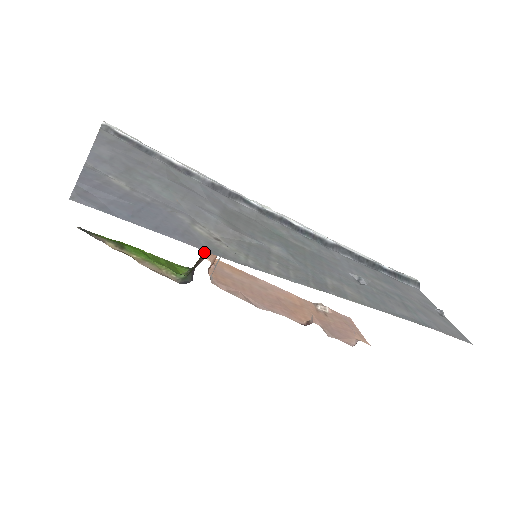
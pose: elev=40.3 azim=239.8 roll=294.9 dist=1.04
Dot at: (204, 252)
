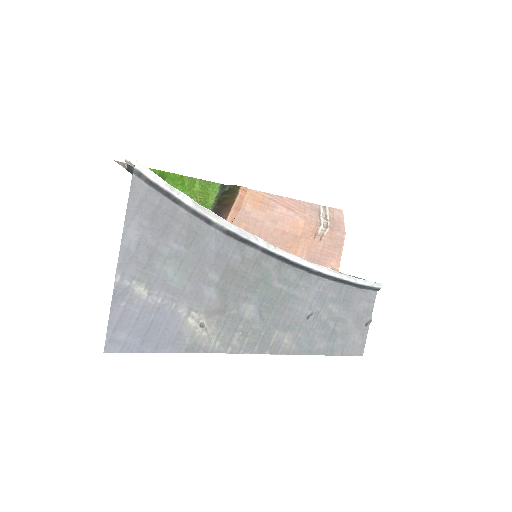
Dot at: (231, 198)
